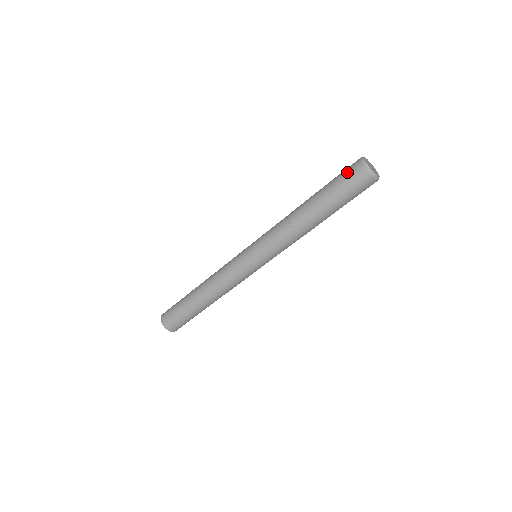
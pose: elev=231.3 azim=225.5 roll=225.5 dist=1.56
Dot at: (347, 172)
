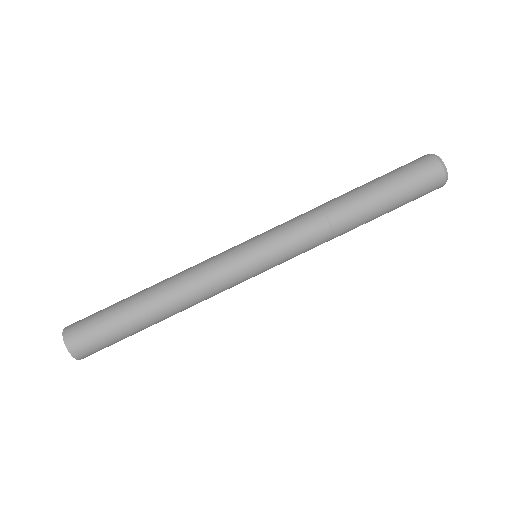
Dot at: occluded
